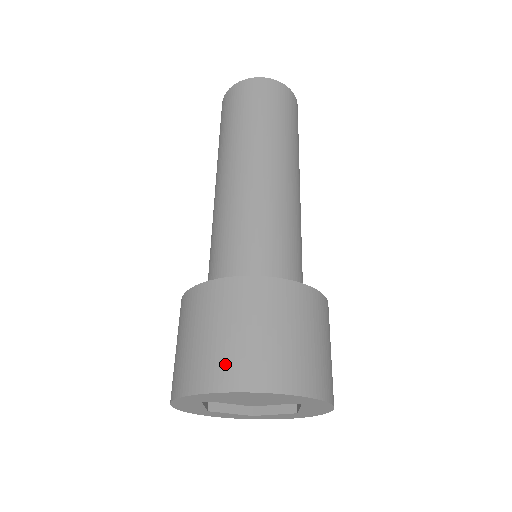
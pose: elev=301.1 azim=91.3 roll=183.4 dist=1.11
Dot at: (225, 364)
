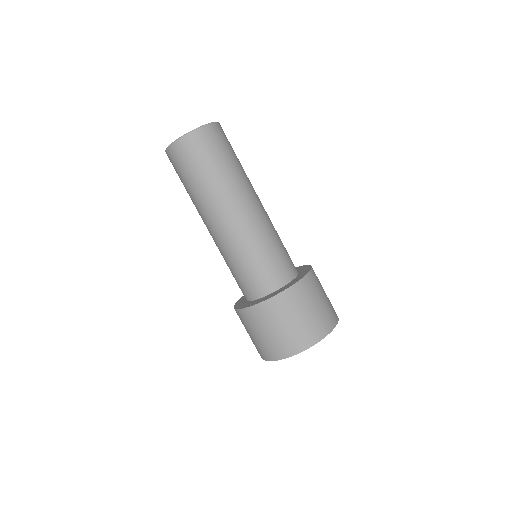
Dot at: (284, 345)
